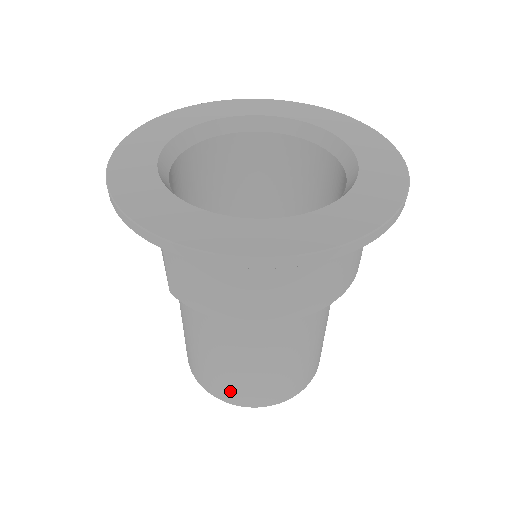
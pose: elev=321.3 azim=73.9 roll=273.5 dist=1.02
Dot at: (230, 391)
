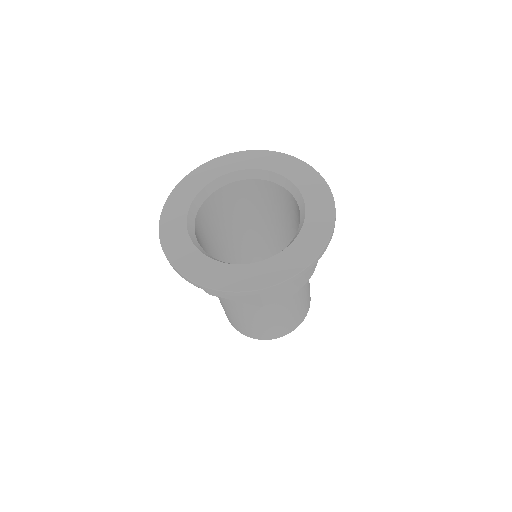
Dot at: (294, 323)
